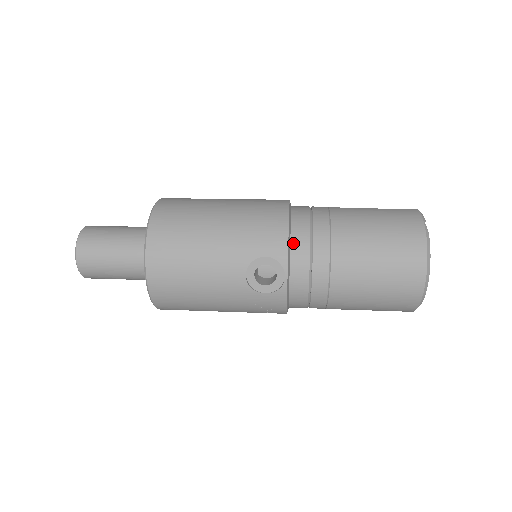
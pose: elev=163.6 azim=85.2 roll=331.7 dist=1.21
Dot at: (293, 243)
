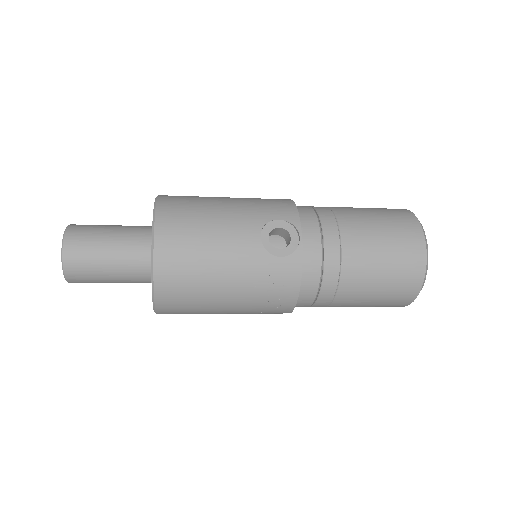
Dot at: (301, 215)
